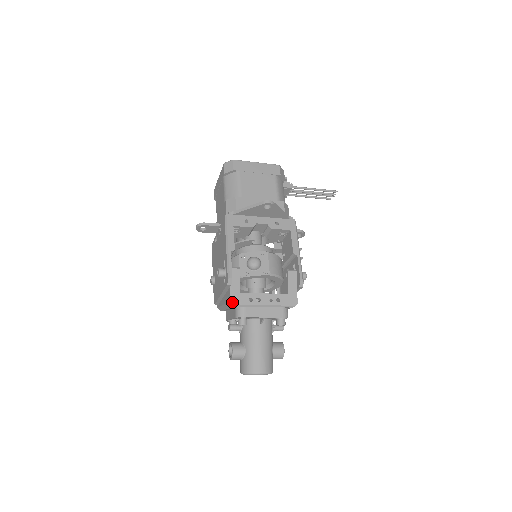
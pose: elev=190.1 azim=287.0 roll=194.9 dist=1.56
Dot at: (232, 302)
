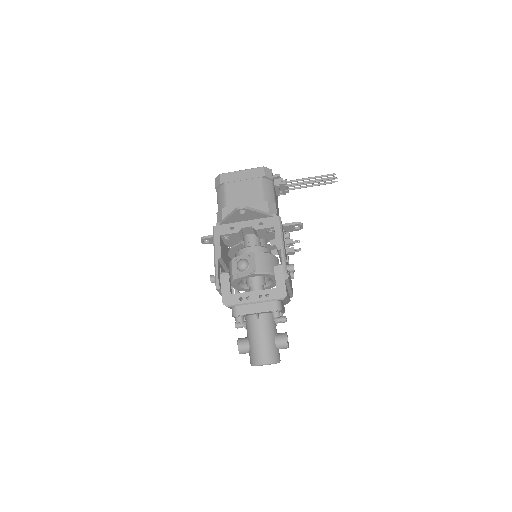
Dot at: (224, 304)
